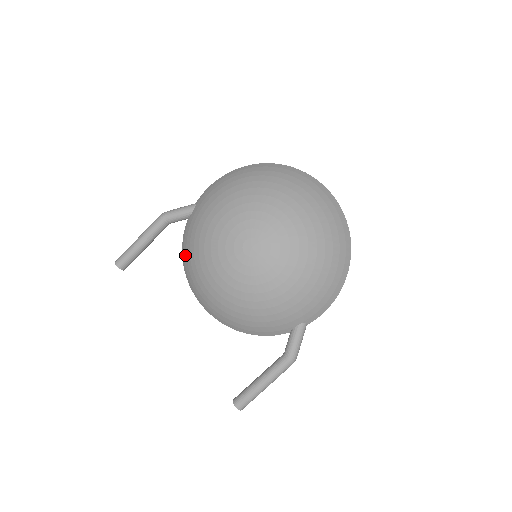
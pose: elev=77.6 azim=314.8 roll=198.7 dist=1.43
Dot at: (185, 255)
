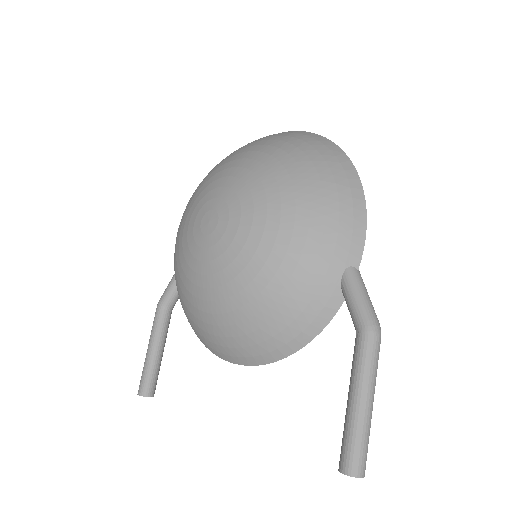
Dot at: occluded
